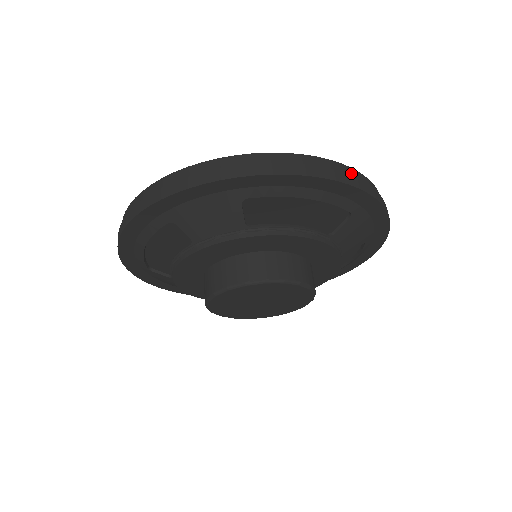
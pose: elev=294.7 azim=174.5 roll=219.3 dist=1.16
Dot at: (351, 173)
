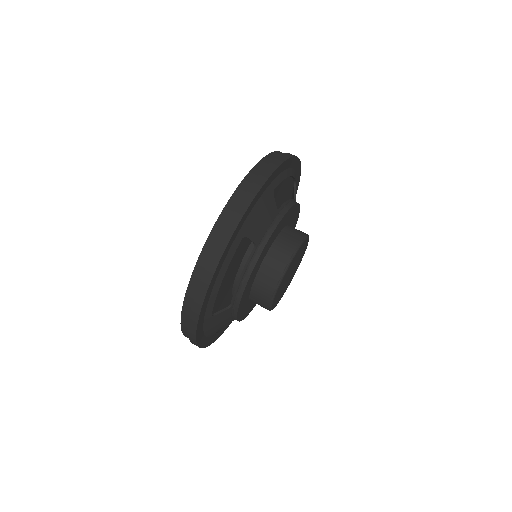
Dot at: occluded
